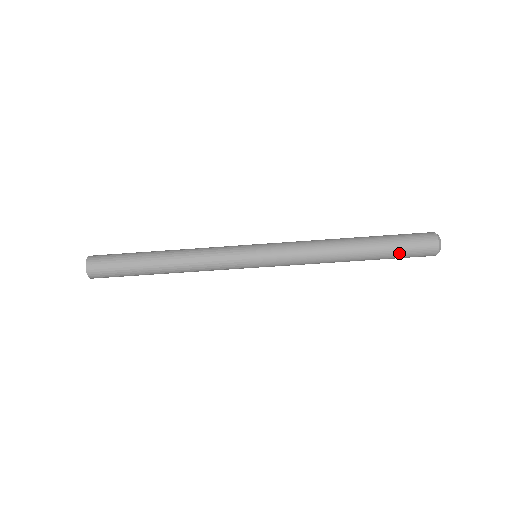
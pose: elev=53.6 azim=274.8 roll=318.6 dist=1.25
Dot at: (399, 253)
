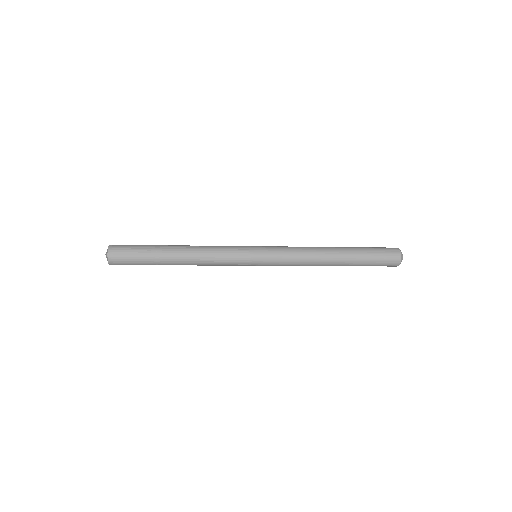
Dot at: occluded
